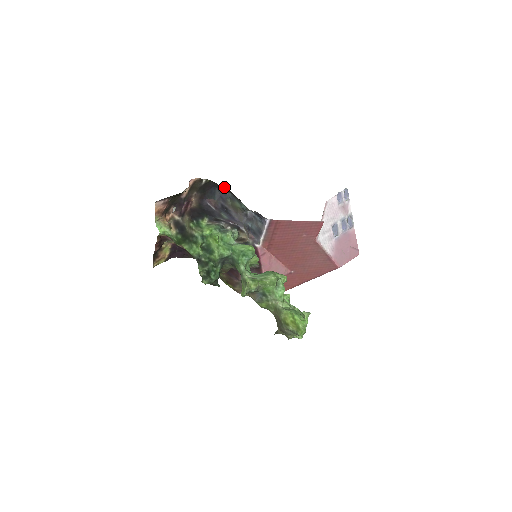
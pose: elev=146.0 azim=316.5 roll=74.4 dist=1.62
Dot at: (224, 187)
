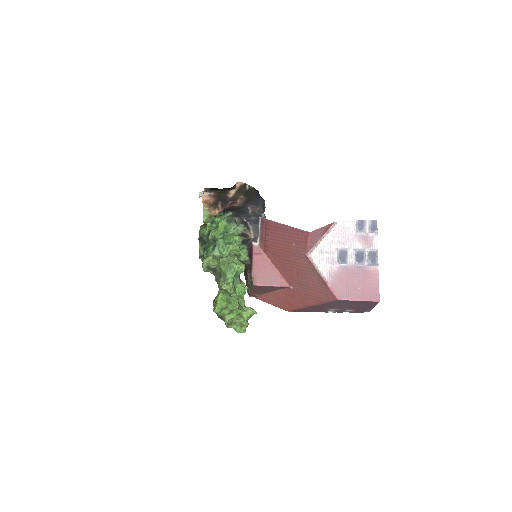
Dot at: occluded
